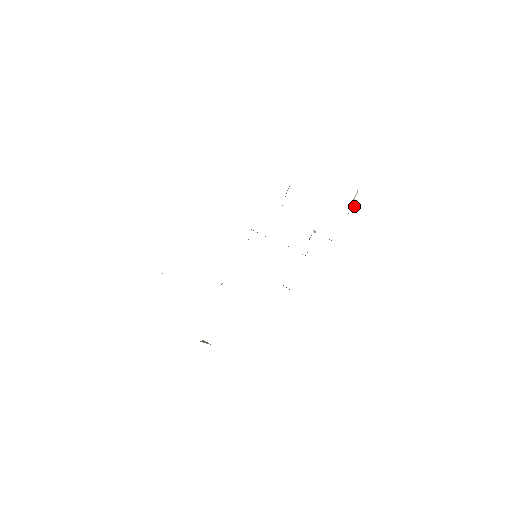
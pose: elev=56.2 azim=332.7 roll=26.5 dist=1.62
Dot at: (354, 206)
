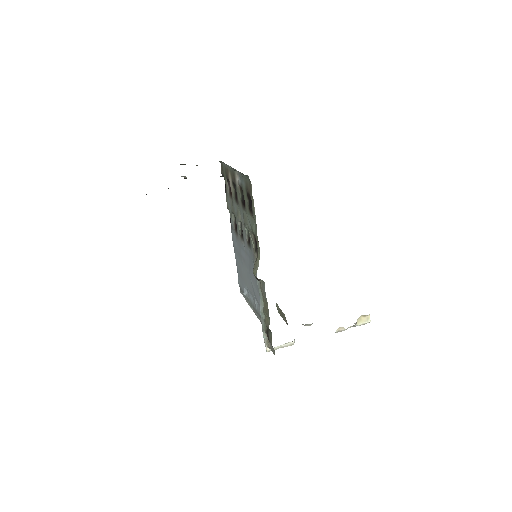
Dot at: (356, 322)
